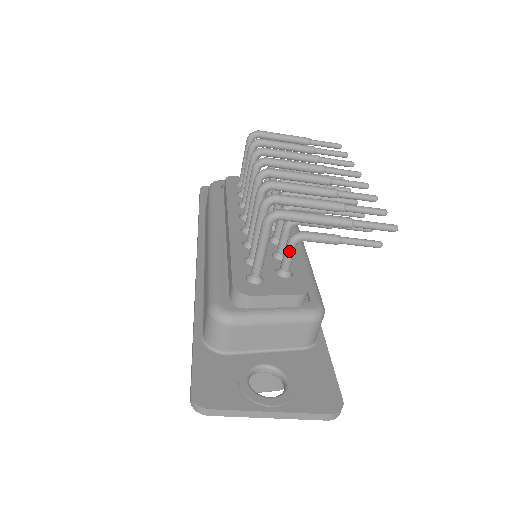
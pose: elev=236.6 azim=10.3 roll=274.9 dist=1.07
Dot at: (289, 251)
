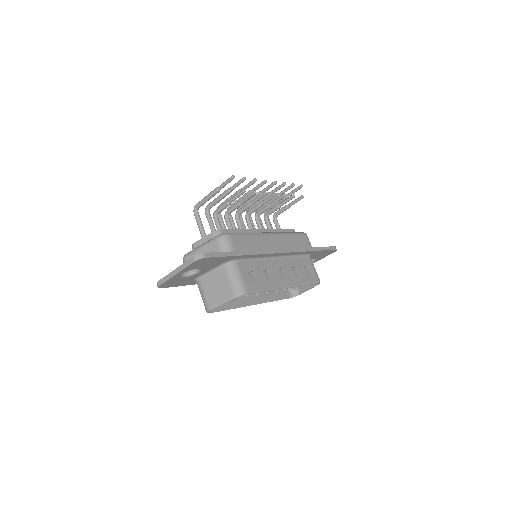
Dot at: (215, 222)
